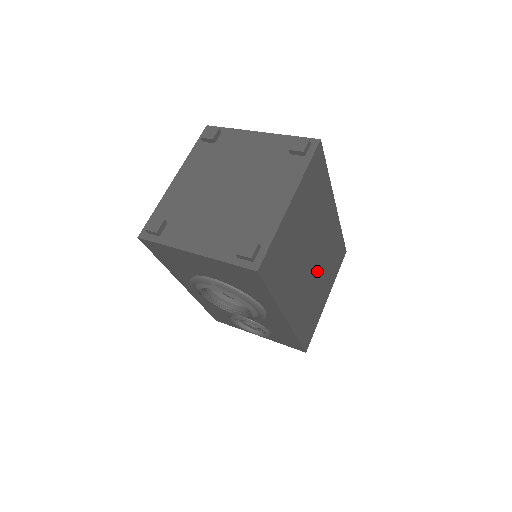
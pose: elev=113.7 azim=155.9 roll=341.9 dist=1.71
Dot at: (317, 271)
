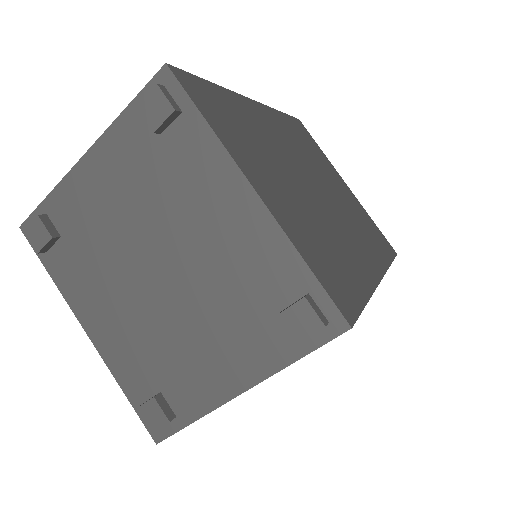
Dot at: (325, 186)
